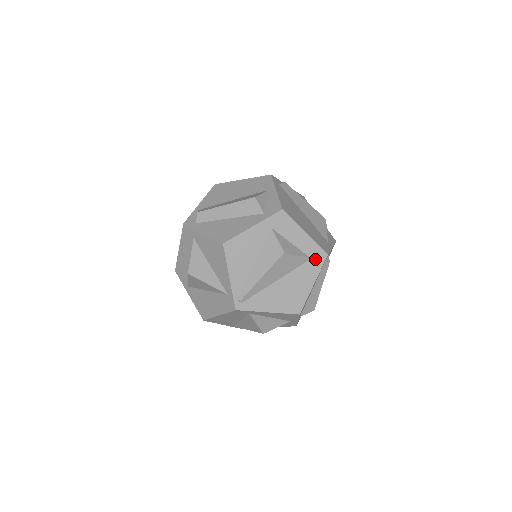
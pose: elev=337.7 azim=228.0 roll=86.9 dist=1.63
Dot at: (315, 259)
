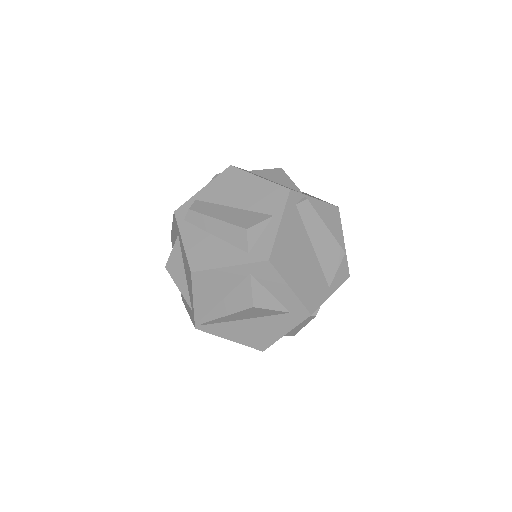
Dot at: (295, 314)
